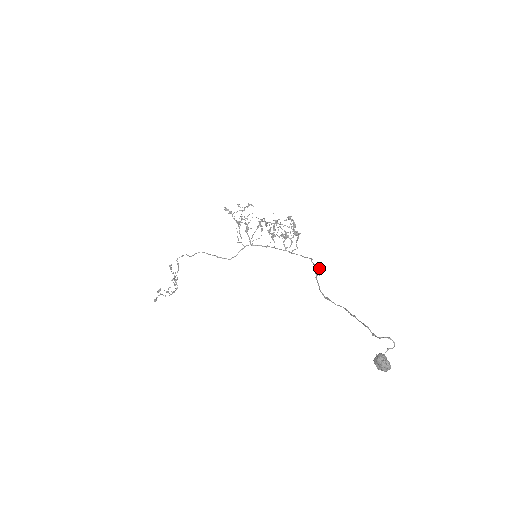
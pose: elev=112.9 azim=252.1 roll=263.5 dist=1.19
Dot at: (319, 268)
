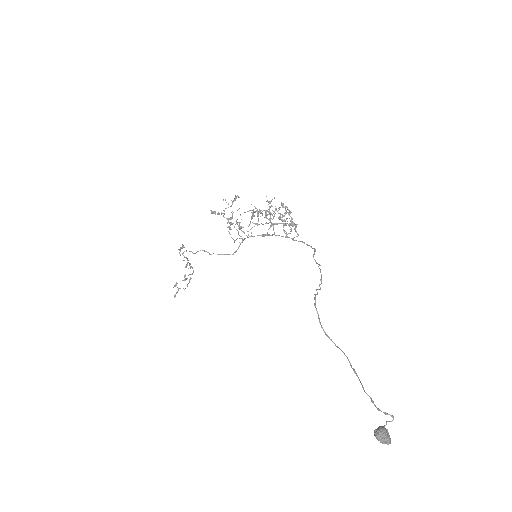
Dot at: occluded
